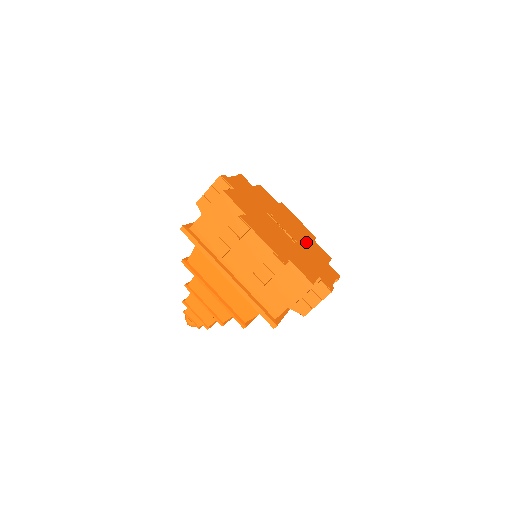
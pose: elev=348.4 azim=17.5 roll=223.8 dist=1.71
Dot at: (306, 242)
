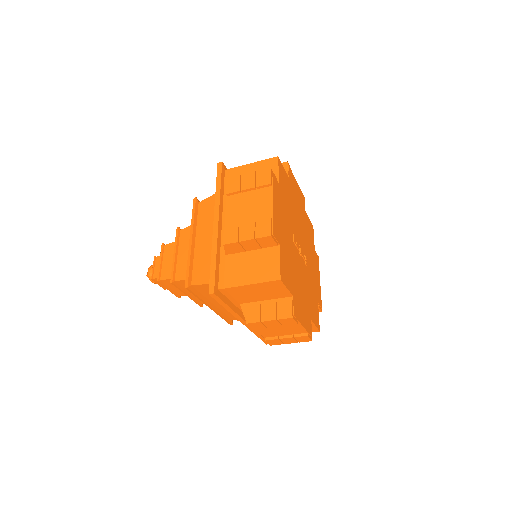
Dot at: (306, 237)
